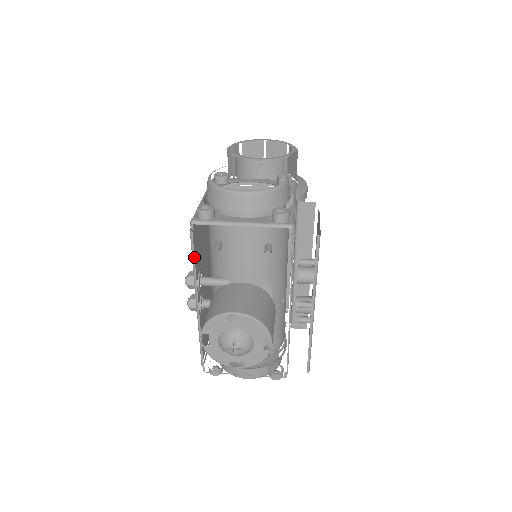
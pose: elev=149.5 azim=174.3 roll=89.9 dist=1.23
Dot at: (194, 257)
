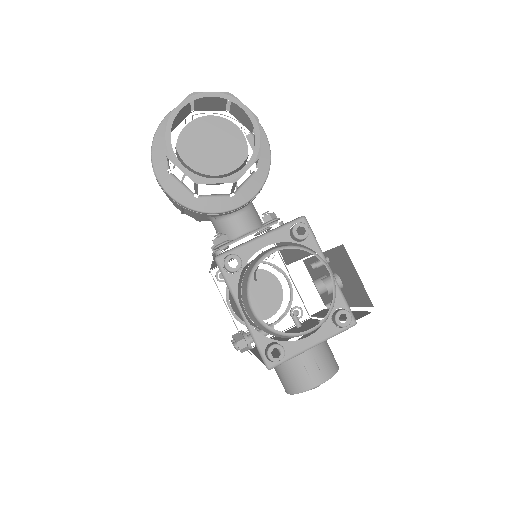
Dot at: occluded
